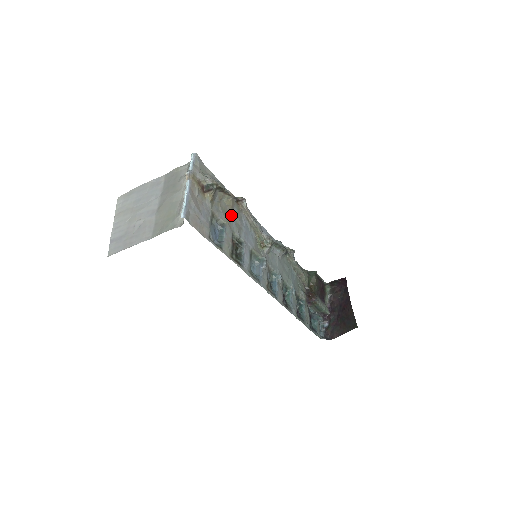
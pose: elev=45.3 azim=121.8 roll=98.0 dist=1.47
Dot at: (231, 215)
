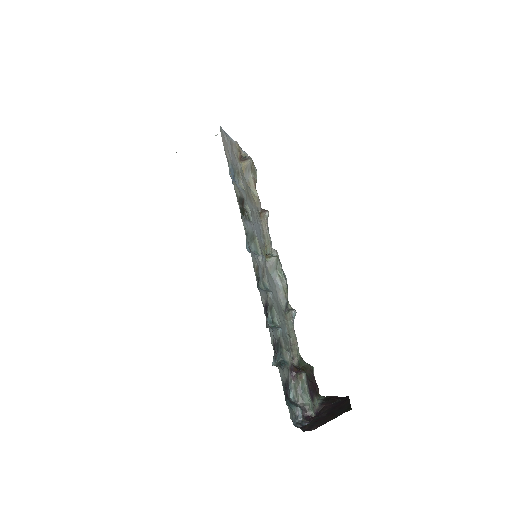
Dot at: (251, 202)
